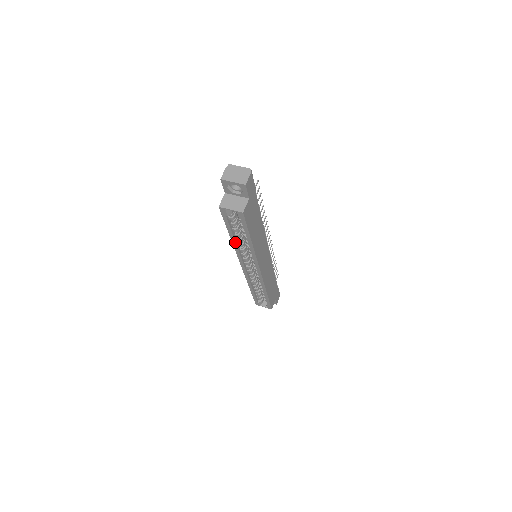
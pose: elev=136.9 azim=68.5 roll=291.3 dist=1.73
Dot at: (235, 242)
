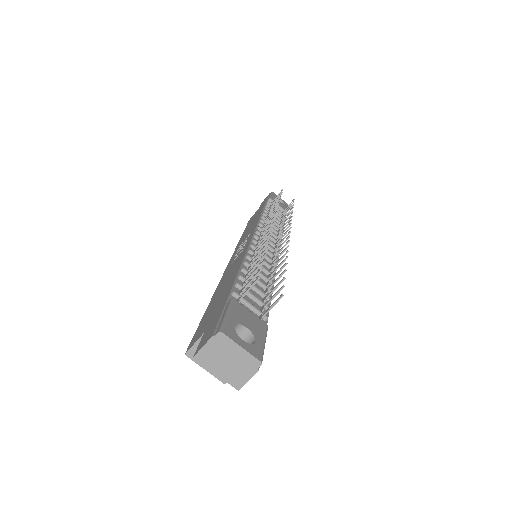
Dot at: occluded
